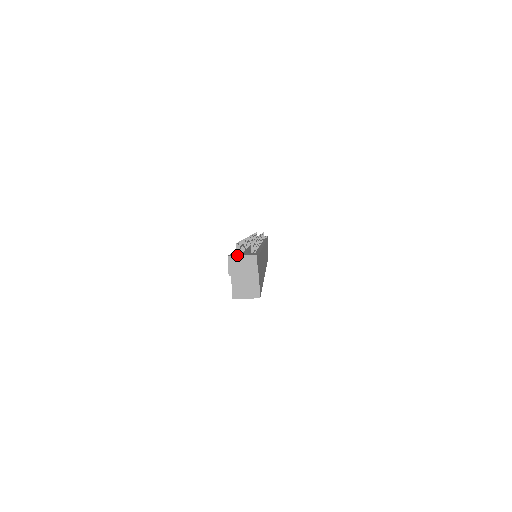
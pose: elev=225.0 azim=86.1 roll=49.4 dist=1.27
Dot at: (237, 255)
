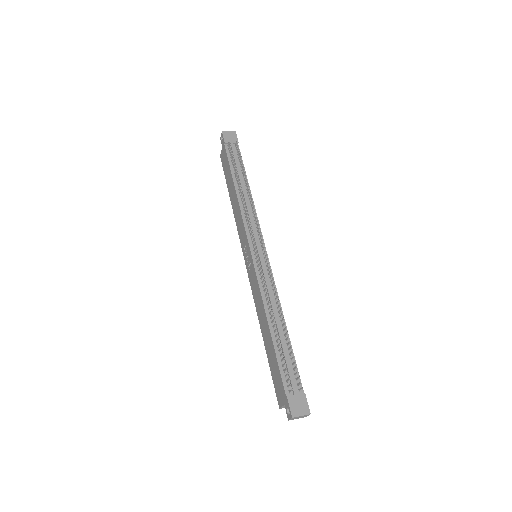
Dot at: (298, 415)
